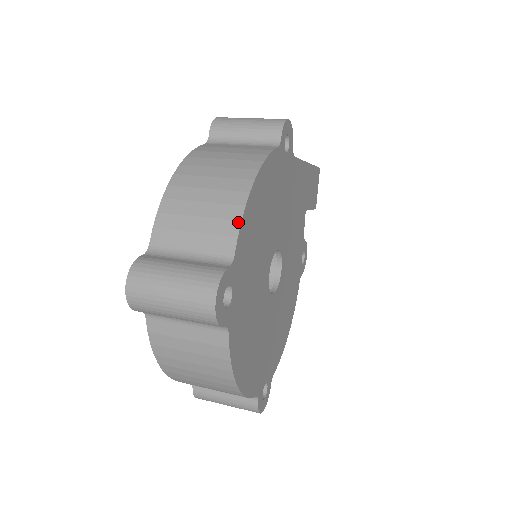
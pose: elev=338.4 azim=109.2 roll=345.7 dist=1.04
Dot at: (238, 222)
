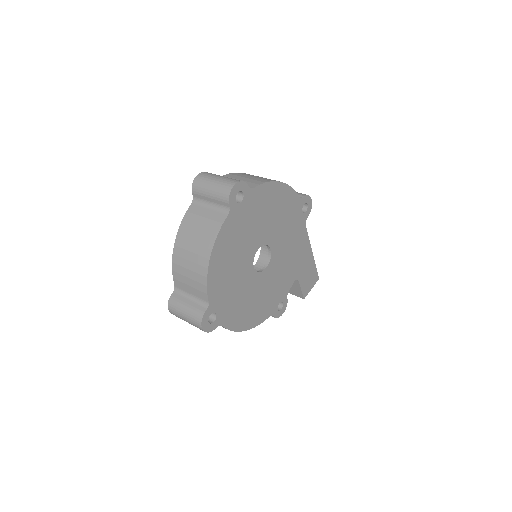
Dot at: (264, 182)
